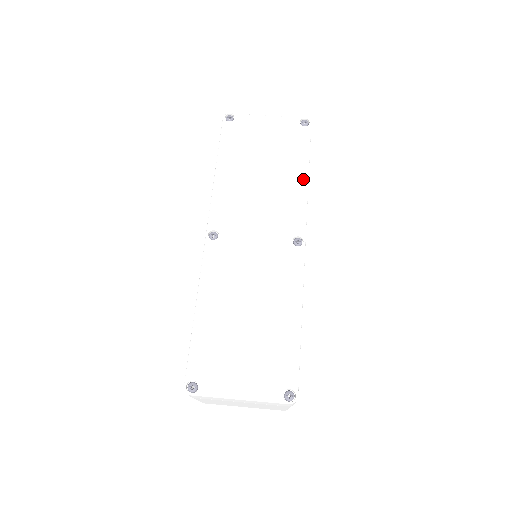
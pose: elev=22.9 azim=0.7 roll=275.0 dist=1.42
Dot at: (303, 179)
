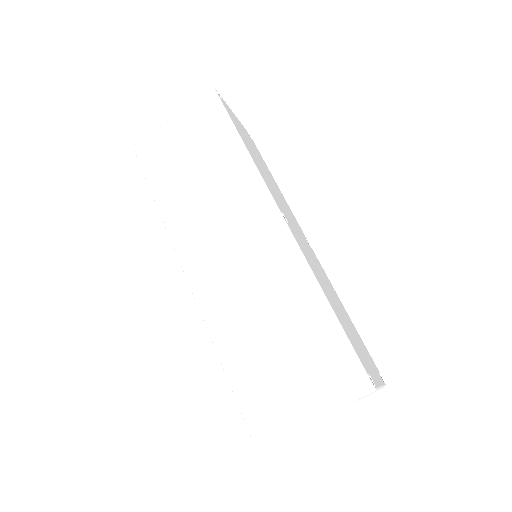
Dot at: occluded
